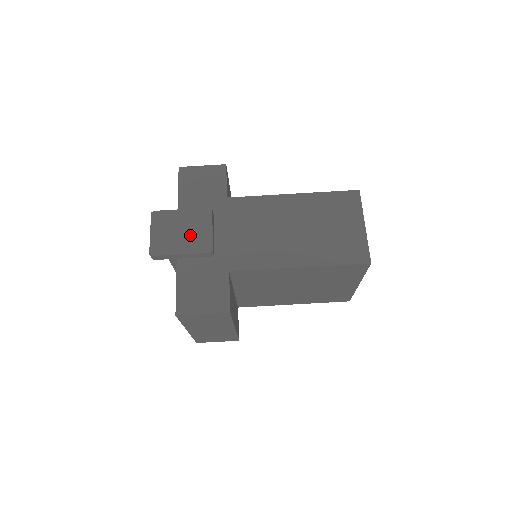
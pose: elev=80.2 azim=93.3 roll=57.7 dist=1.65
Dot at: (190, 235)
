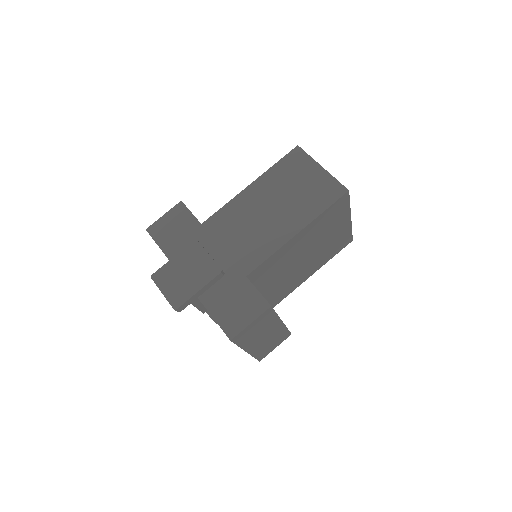
Dot at: (195, 271)
